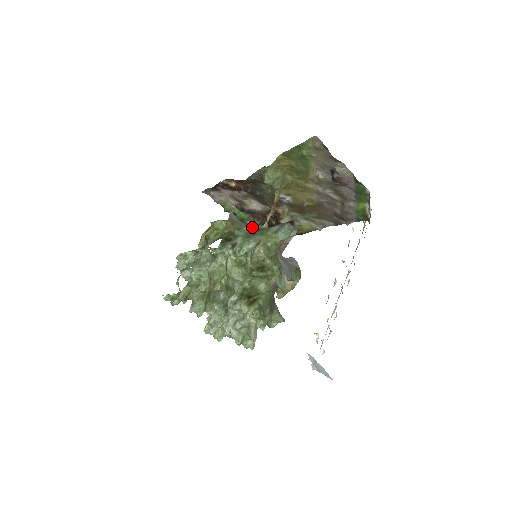
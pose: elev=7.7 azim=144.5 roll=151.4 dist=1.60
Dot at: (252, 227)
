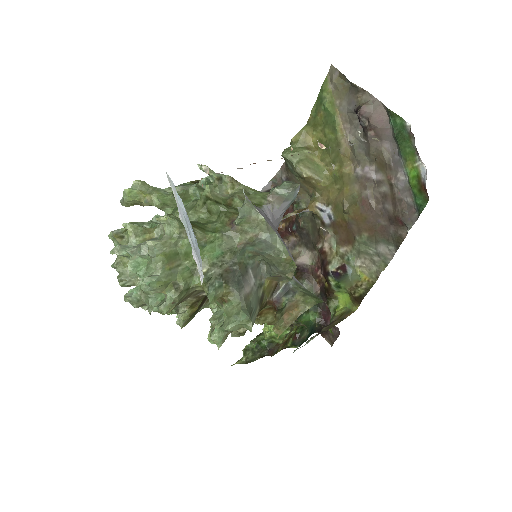
Dot at: occluded
